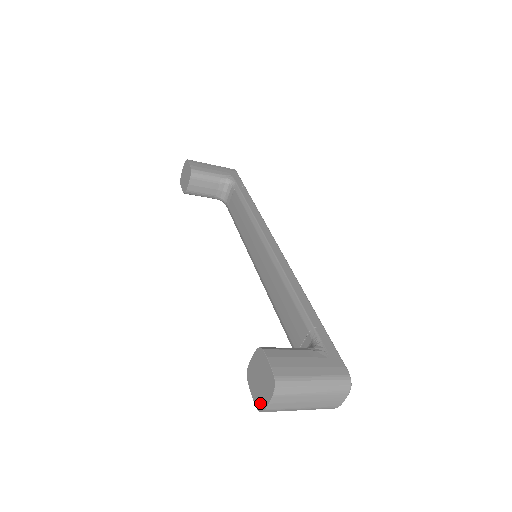
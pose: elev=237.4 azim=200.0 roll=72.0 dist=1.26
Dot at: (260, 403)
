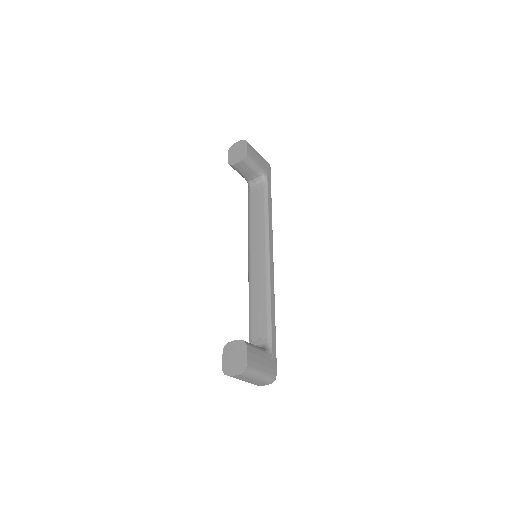
Dot at: (227, 370)
